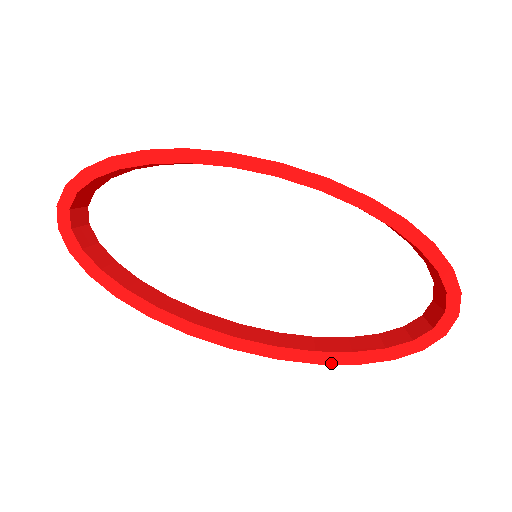
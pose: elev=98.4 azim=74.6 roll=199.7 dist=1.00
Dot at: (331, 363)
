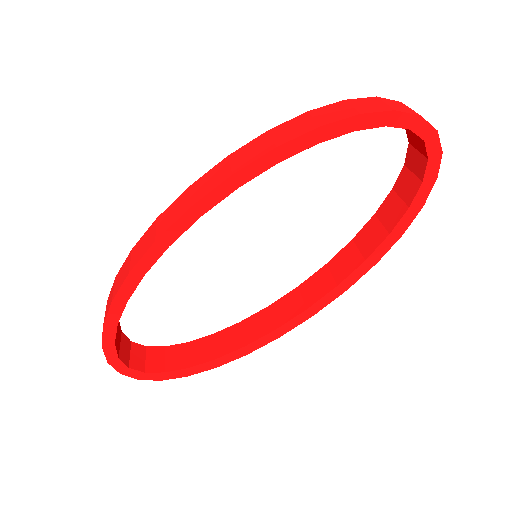
Dot at: (384, 254)
